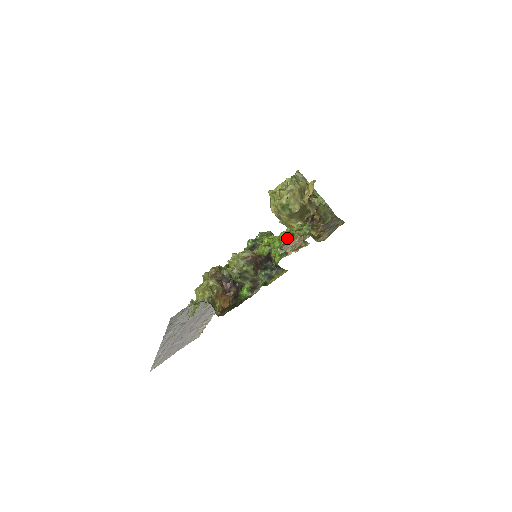
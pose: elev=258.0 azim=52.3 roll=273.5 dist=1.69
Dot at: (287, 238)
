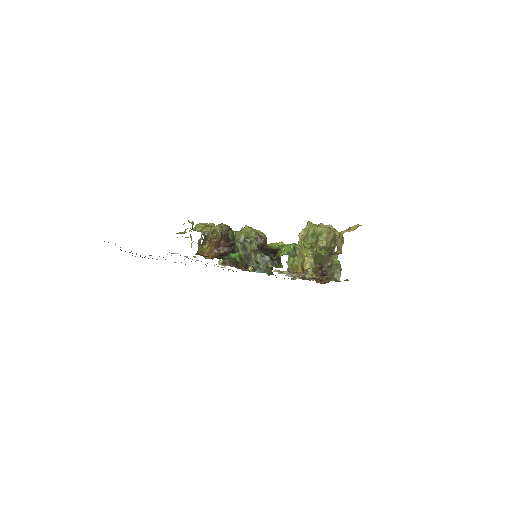
Dot at: occluded
